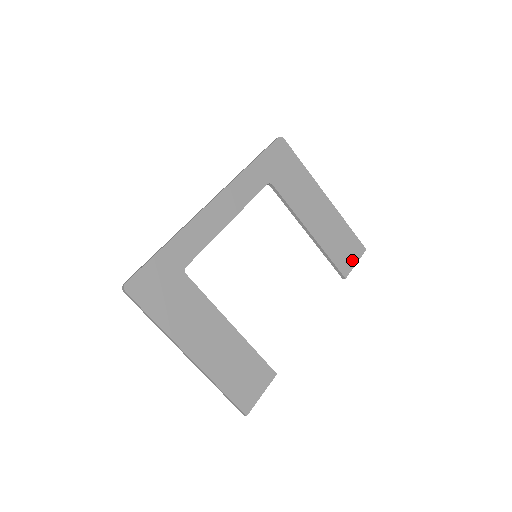
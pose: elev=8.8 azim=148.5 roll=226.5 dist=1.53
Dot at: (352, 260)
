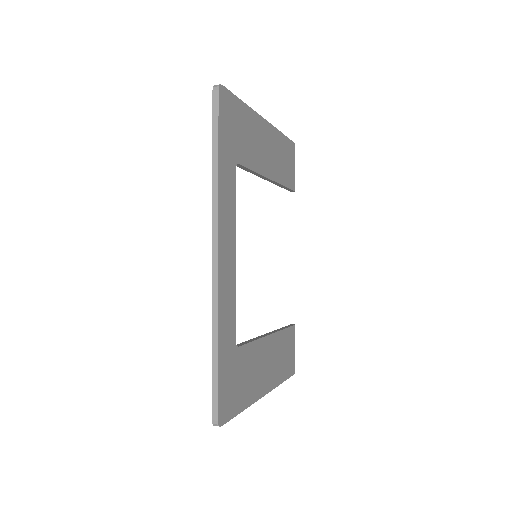
Dot at: (293, 167)
